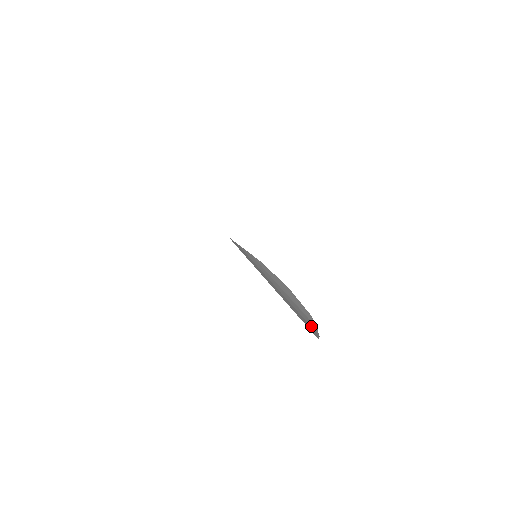
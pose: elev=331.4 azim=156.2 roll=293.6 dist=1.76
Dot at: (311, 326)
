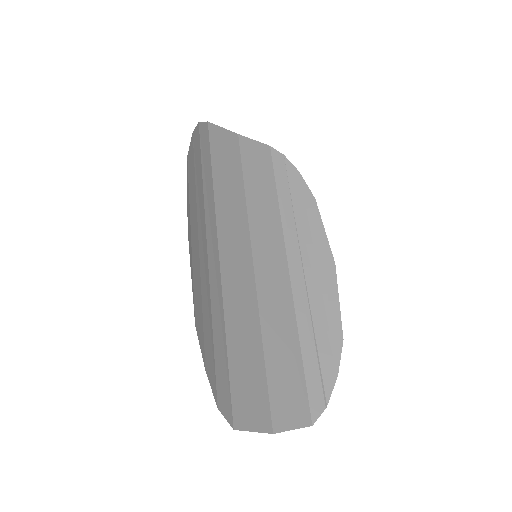
Dot at: (324, 378)
